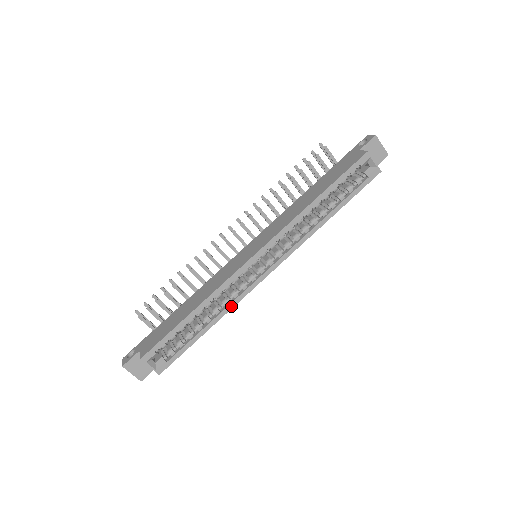
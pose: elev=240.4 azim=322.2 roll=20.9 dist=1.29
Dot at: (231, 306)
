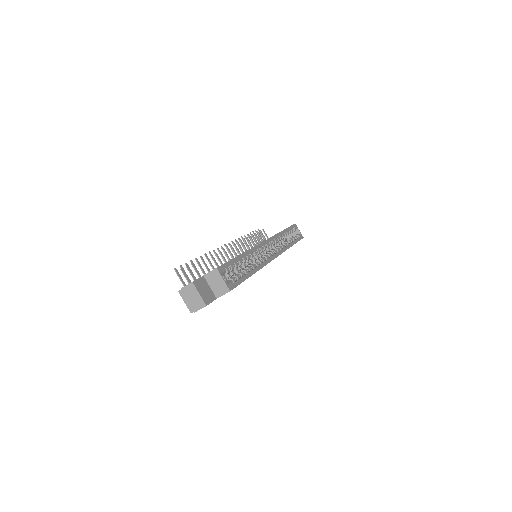
Dot at: (261, 266)
